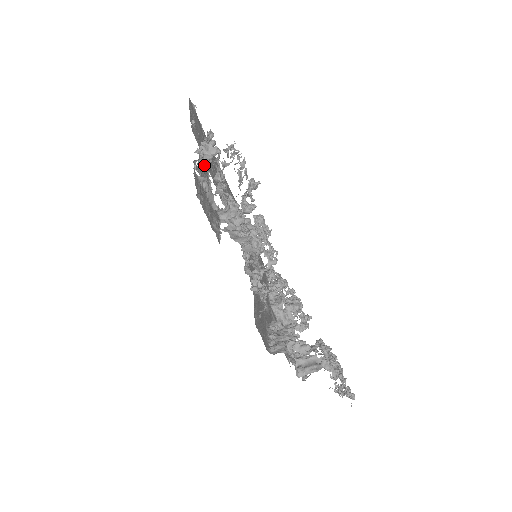
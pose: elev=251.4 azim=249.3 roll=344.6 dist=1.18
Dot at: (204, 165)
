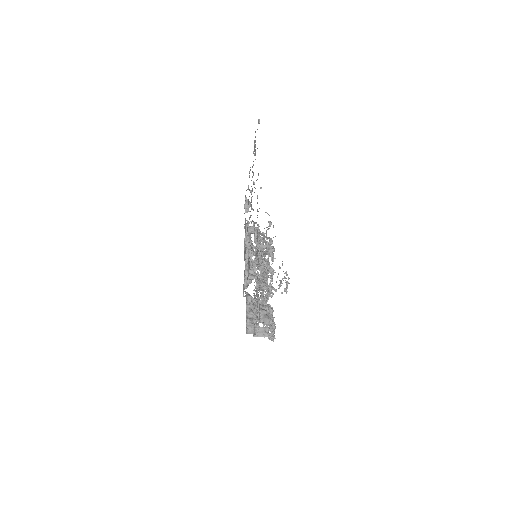
Dot at: occluded
